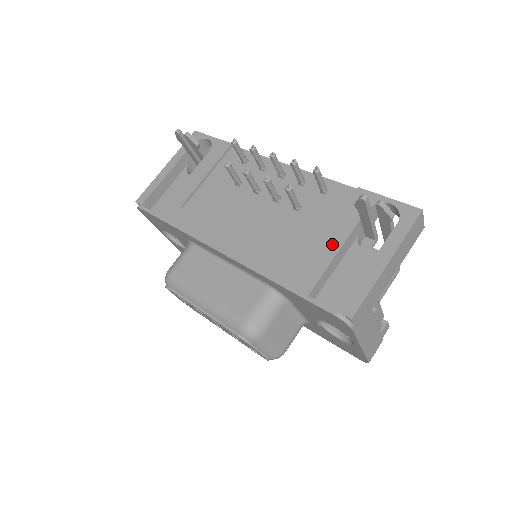
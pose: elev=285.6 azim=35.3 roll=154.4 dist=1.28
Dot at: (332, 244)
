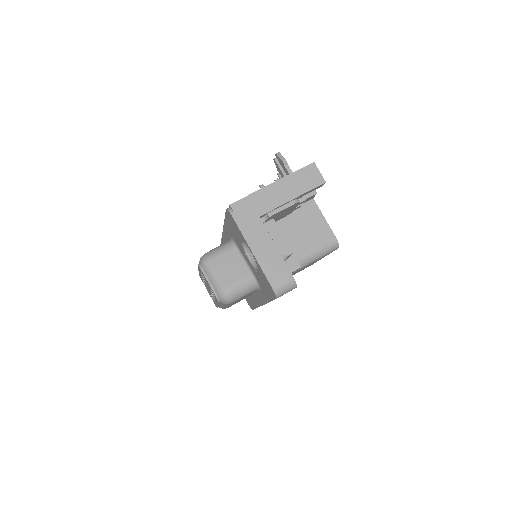
Dot at: occluded
